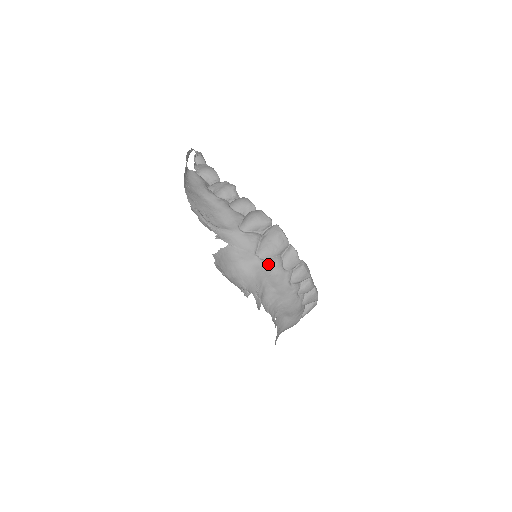
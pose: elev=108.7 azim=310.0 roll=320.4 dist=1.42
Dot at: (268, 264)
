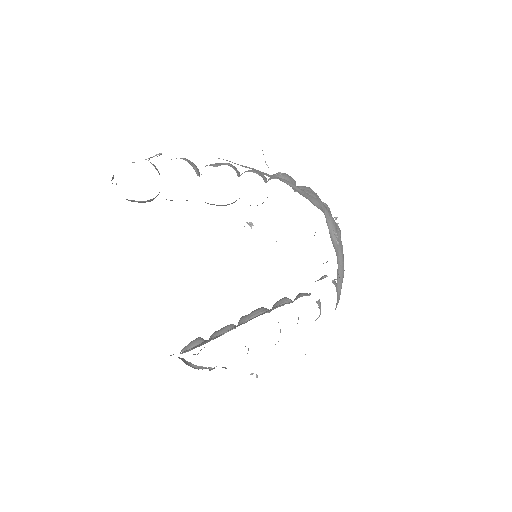
Dot at: (325, 207)
